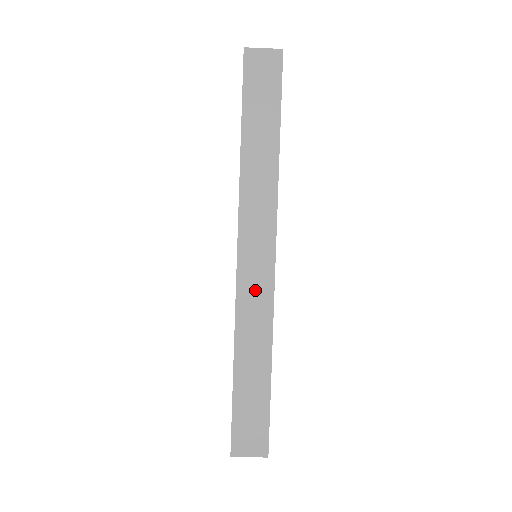
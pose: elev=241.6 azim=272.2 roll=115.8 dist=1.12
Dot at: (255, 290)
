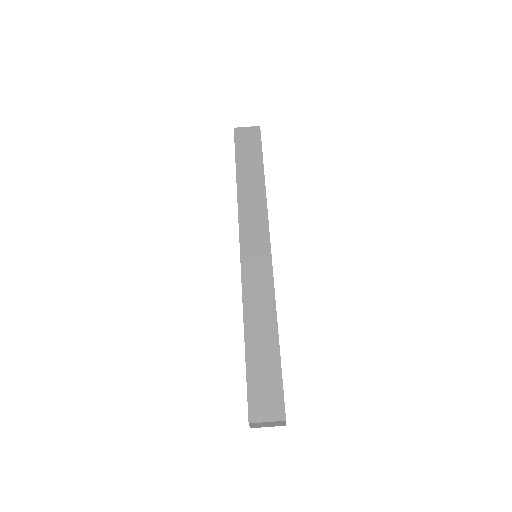
Dot at: (257, 273)
